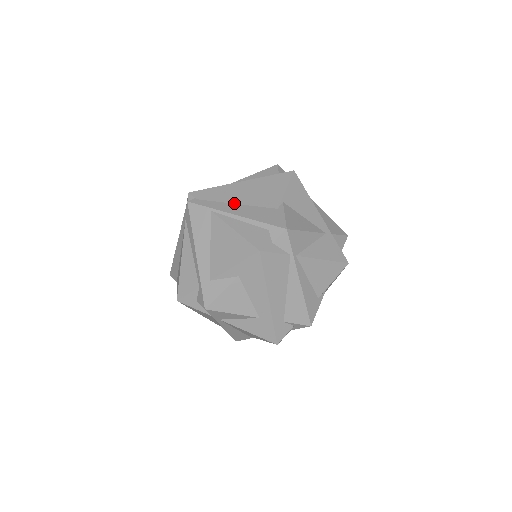
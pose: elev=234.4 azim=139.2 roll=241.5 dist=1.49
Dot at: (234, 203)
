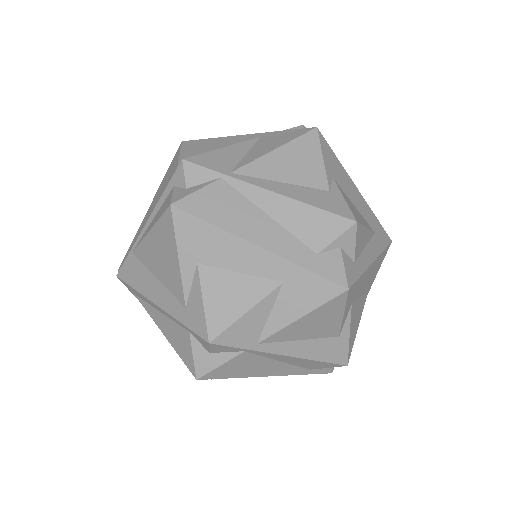
Dot at: occluded
